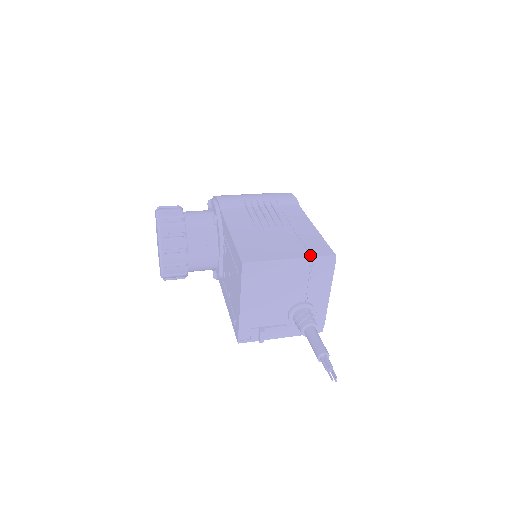
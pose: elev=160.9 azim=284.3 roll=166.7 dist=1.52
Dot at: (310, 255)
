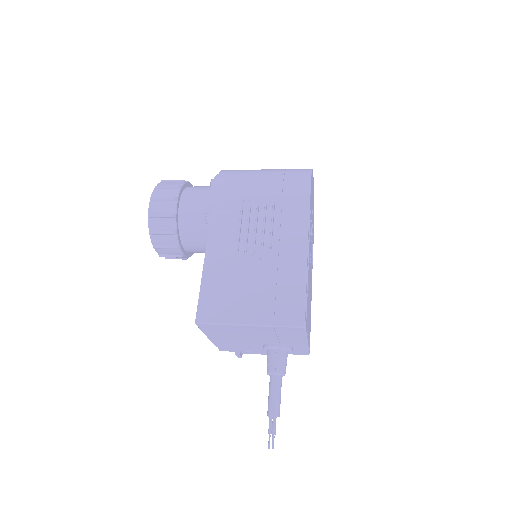
Dot at: (274, 322)
